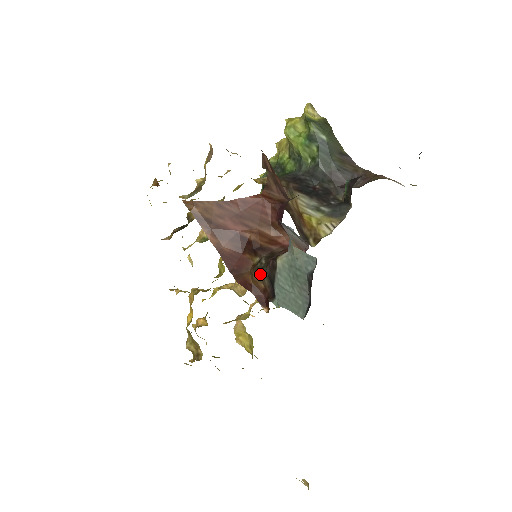
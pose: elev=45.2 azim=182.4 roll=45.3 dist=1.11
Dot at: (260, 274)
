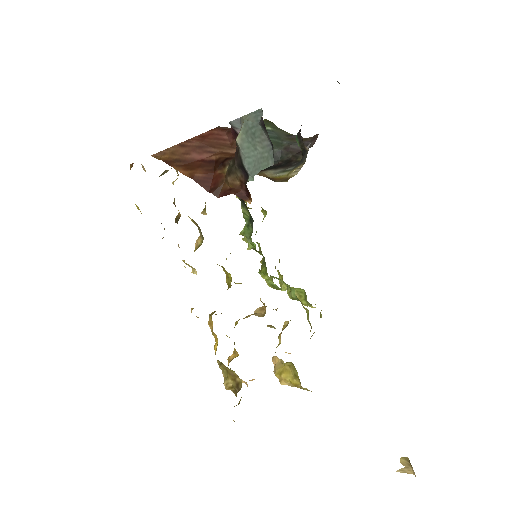
Dot at: (232, 173)
